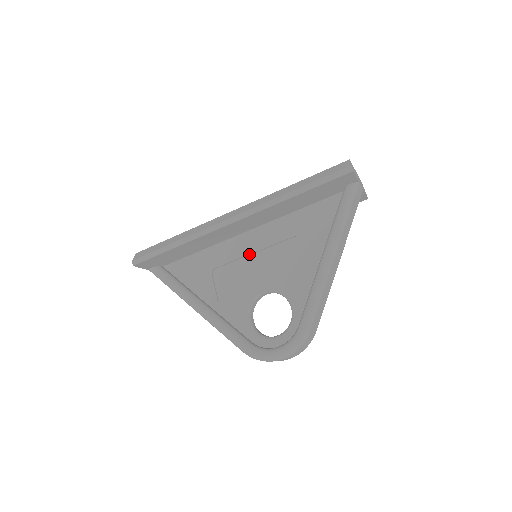
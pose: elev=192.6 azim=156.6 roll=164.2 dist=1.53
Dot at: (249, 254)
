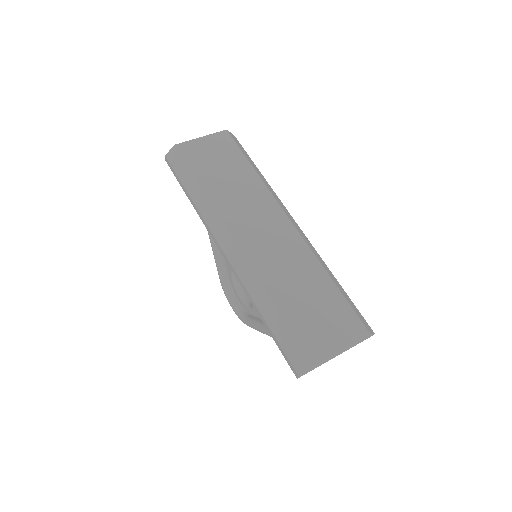
Dot at: occluded
